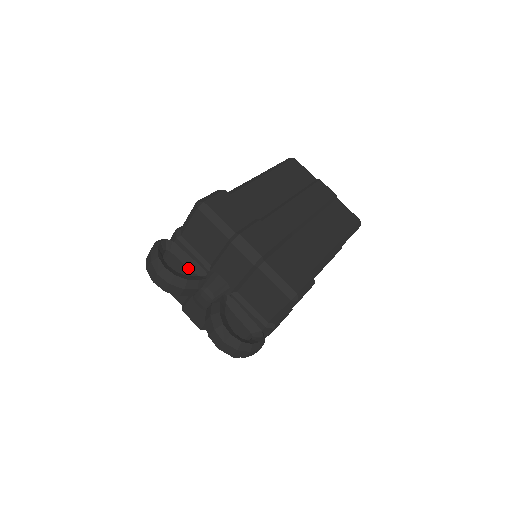
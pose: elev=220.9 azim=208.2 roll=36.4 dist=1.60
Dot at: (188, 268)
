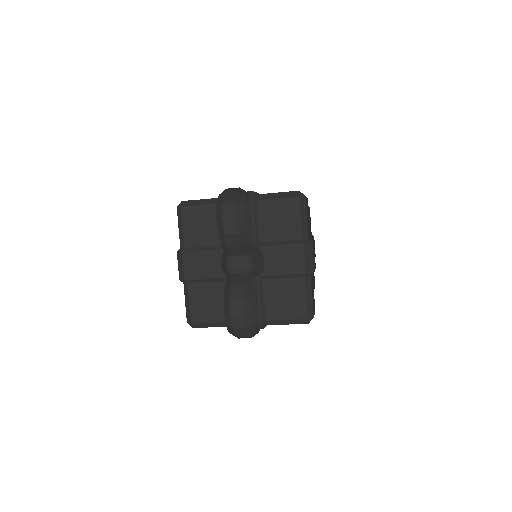
Dot at: occluded
